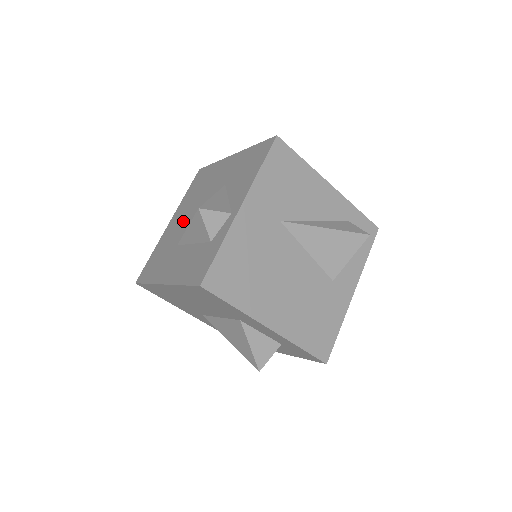
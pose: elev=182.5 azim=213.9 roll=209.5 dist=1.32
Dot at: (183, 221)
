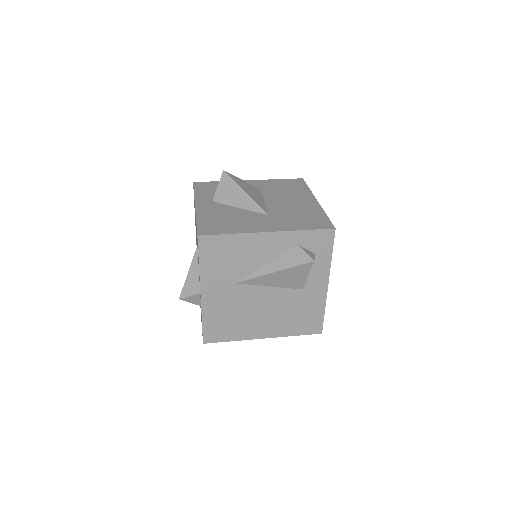
Dot at: occluded
